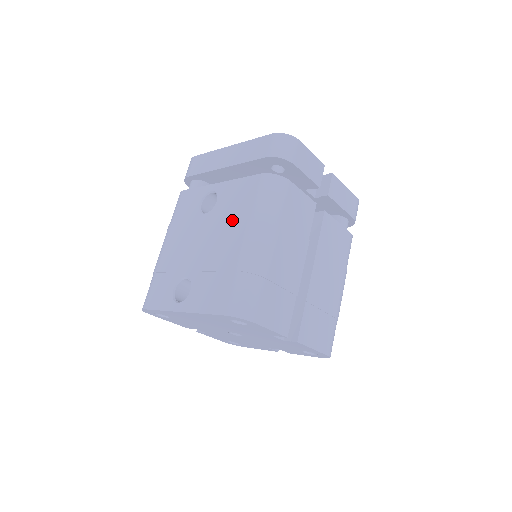
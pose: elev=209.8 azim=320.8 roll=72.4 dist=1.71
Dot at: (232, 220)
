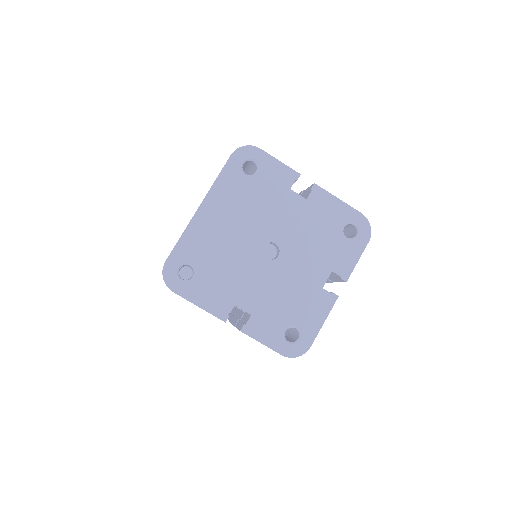
Dot at: occluded
